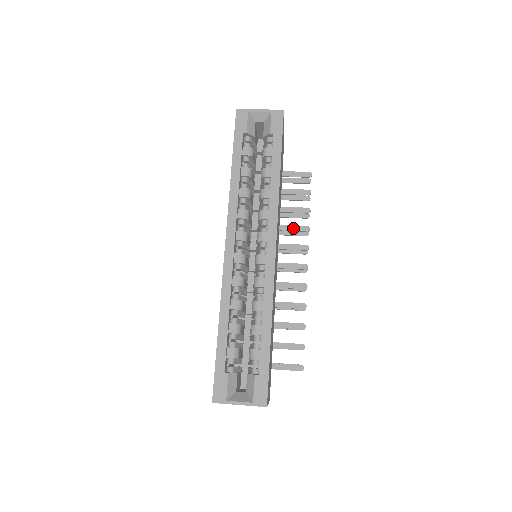
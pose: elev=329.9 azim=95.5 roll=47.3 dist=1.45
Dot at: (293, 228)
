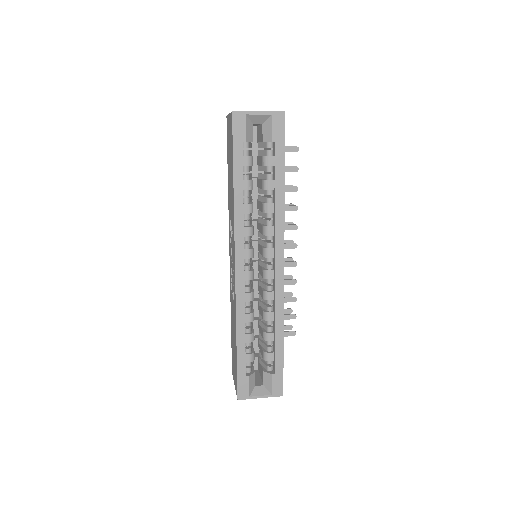
Dot at: occluded
